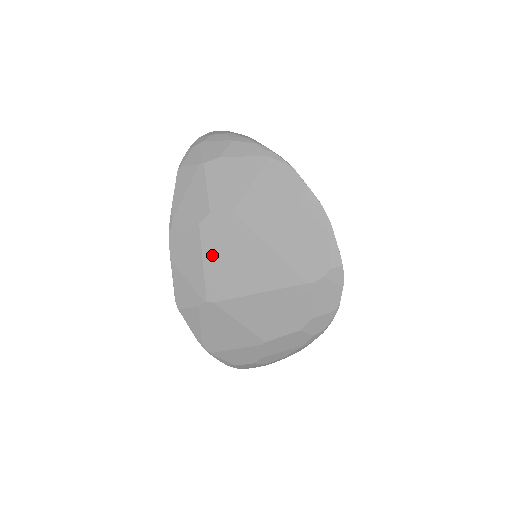
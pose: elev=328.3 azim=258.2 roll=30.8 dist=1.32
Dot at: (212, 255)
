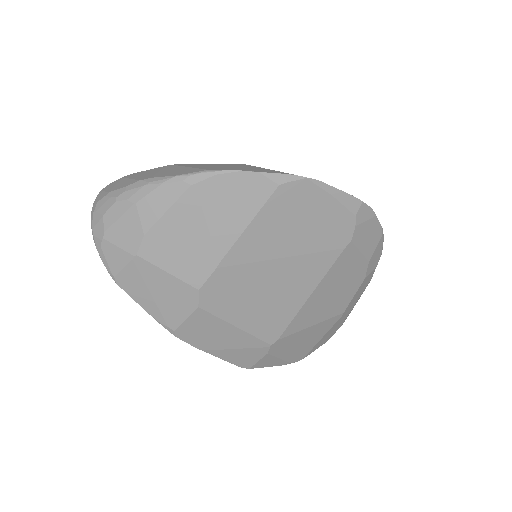
Dot at: (239, 315)
